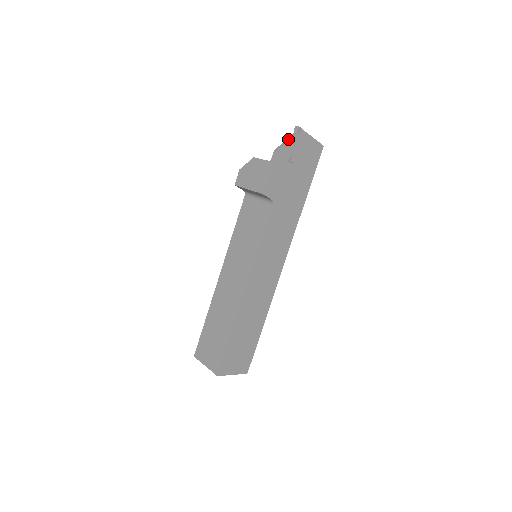
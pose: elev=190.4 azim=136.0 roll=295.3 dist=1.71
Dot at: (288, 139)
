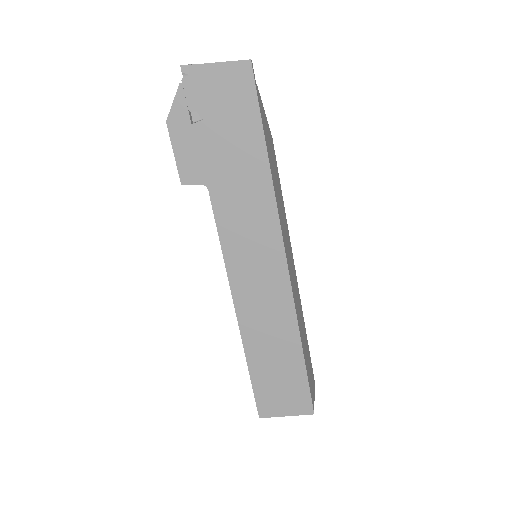
Dot at: (176, 93)
